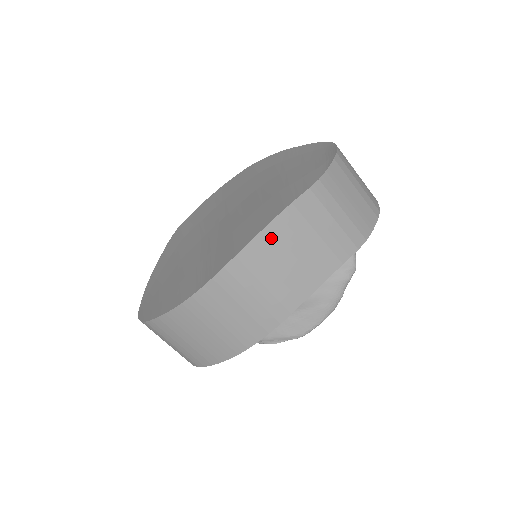
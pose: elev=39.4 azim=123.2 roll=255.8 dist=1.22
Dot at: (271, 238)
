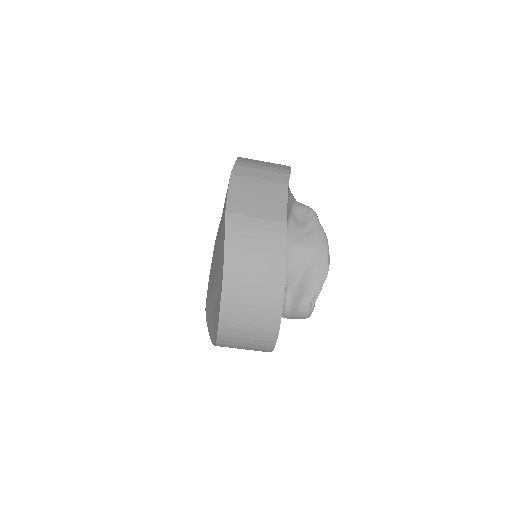
Dot at: (236, 194)
